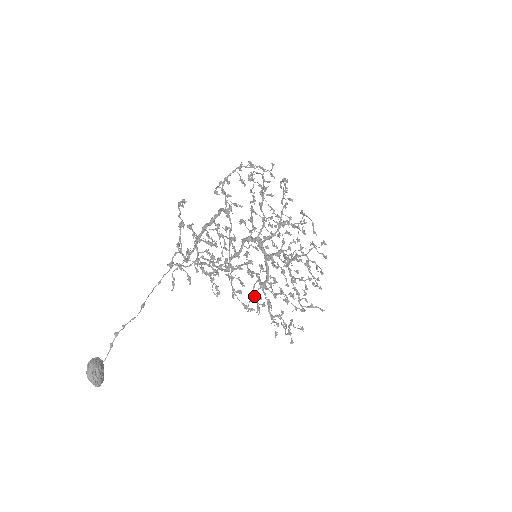
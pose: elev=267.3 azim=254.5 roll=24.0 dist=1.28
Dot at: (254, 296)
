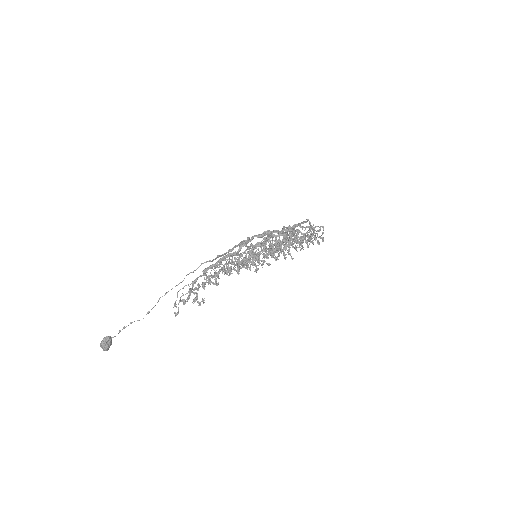
Dot at: occluded
